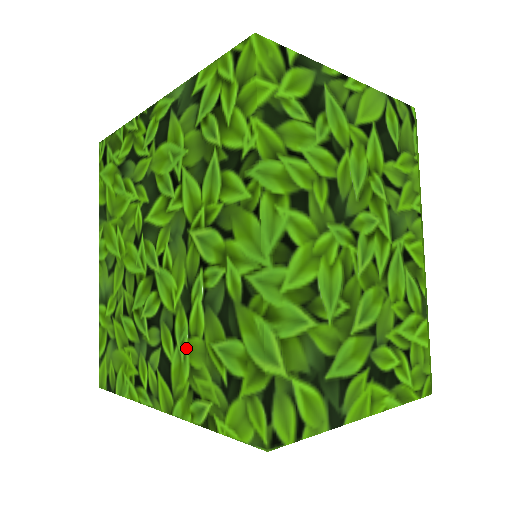
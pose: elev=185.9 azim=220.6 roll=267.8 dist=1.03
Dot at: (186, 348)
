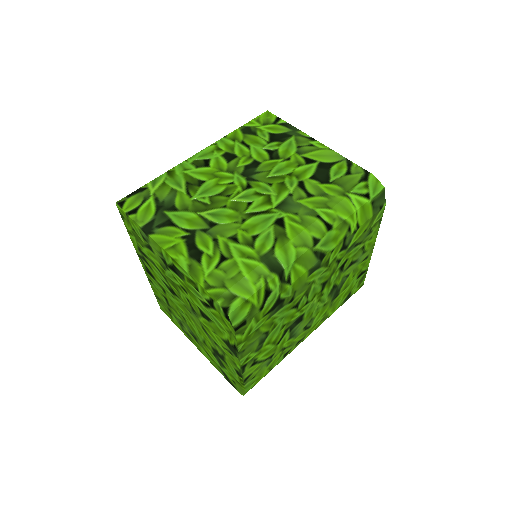
Dot at: occluded
